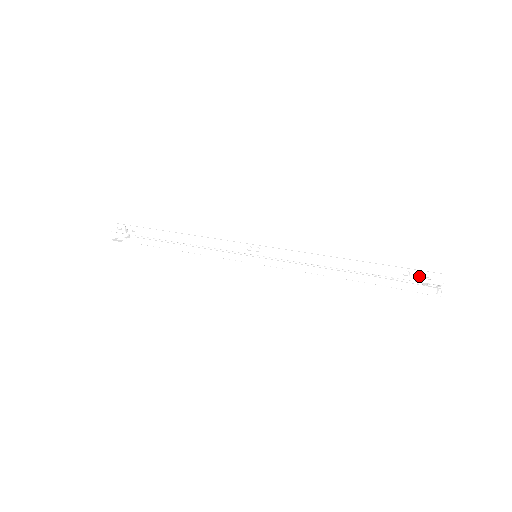
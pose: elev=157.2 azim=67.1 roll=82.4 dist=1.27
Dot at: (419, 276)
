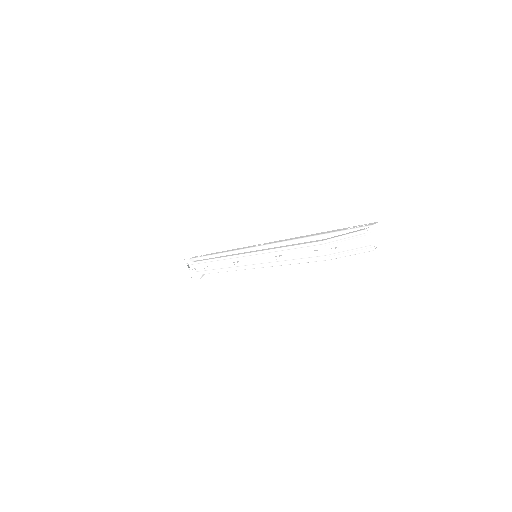
Dot at: (359, 226)
